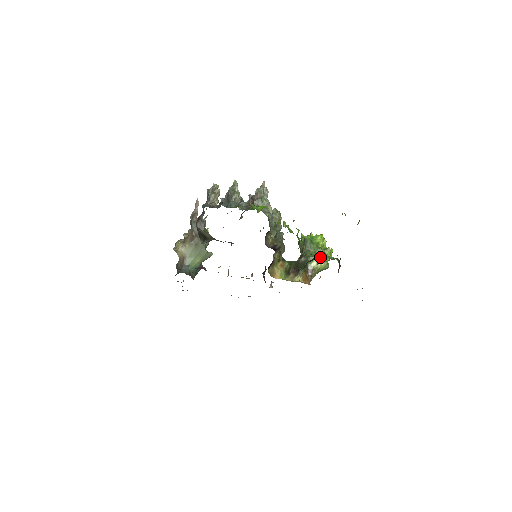
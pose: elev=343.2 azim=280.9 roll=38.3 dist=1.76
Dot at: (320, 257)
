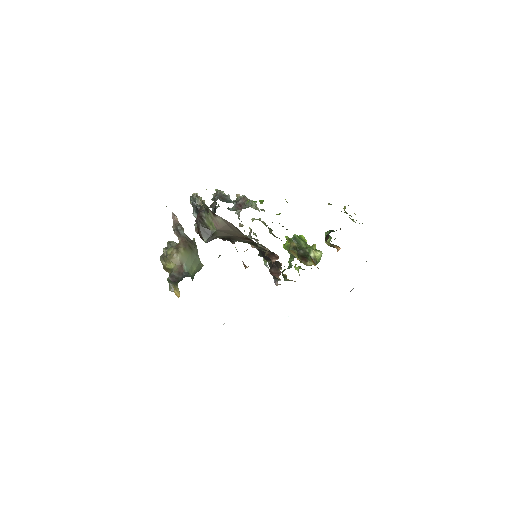
Dot at: occluded
